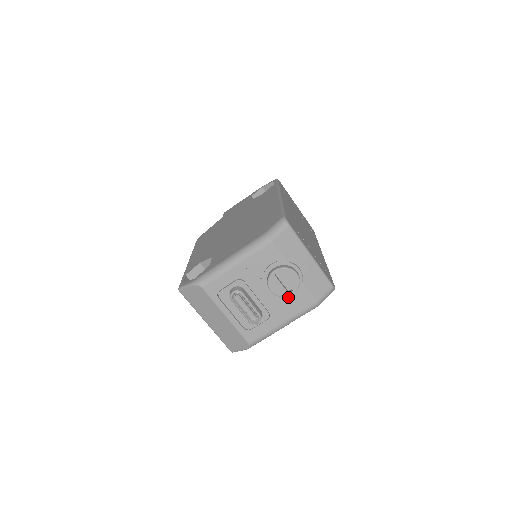
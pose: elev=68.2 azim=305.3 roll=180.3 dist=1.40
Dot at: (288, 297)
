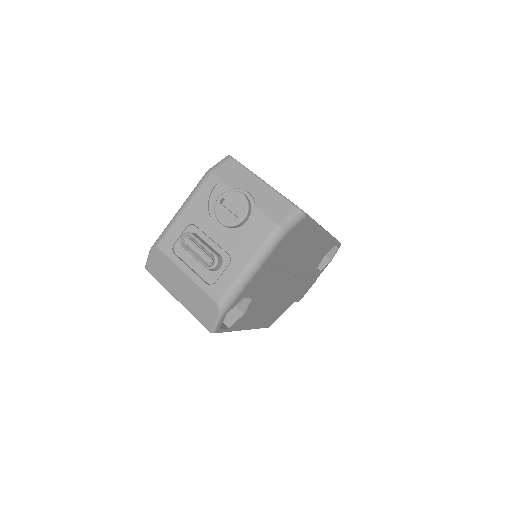
Dot at: (244, 228)
